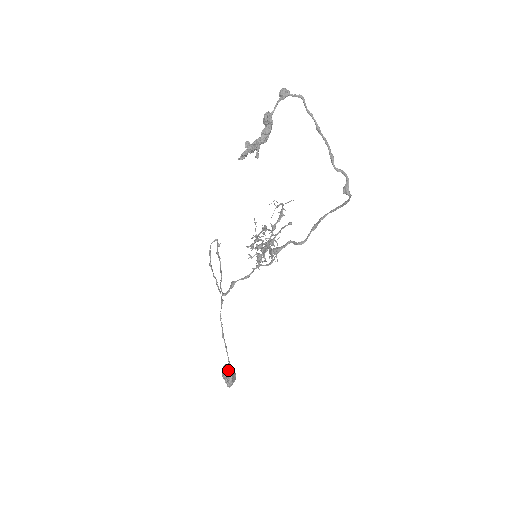
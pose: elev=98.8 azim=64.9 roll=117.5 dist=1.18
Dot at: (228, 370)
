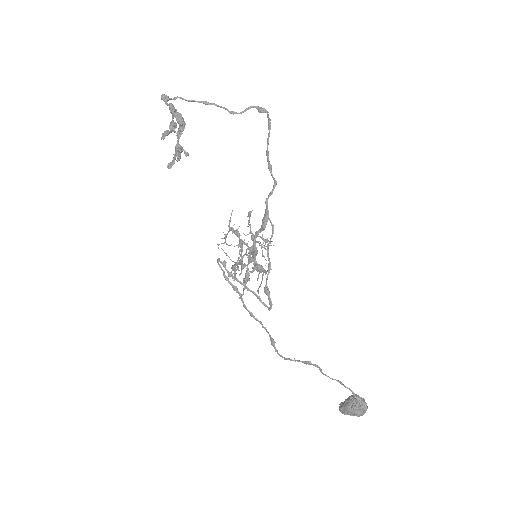
Dot at: (347, 401)
